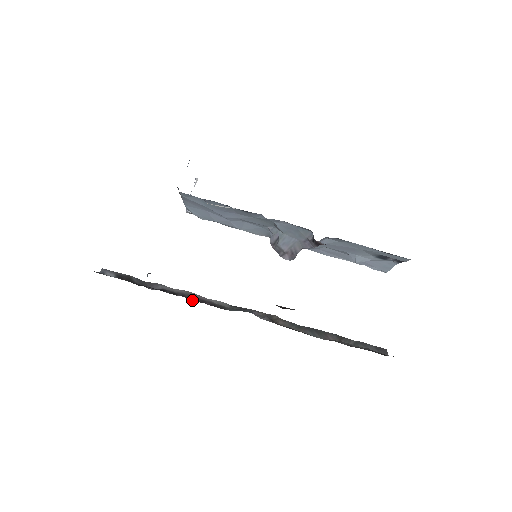
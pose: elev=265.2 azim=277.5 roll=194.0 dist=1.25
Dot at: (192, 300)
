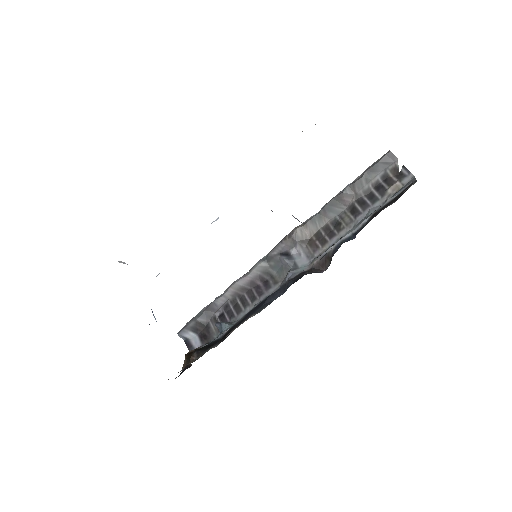
Dot at: (251, 296)
